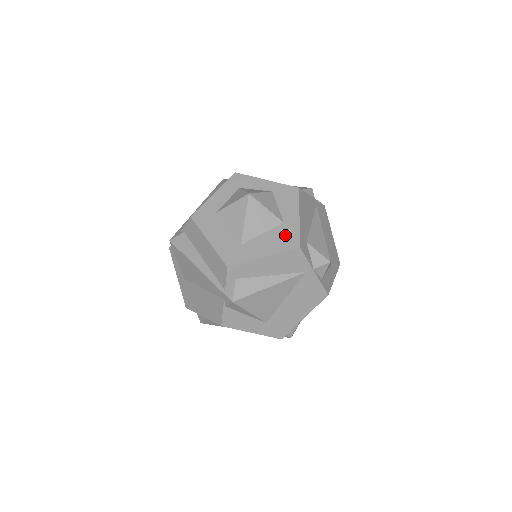
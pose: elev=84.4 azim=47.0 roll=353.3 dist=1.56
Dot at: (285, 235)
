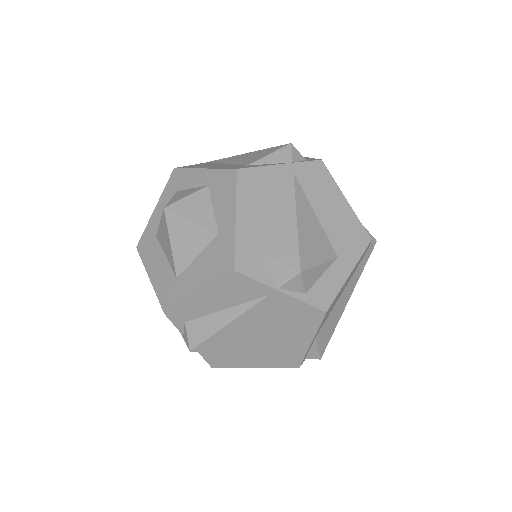
Dot at: (219, 254)
